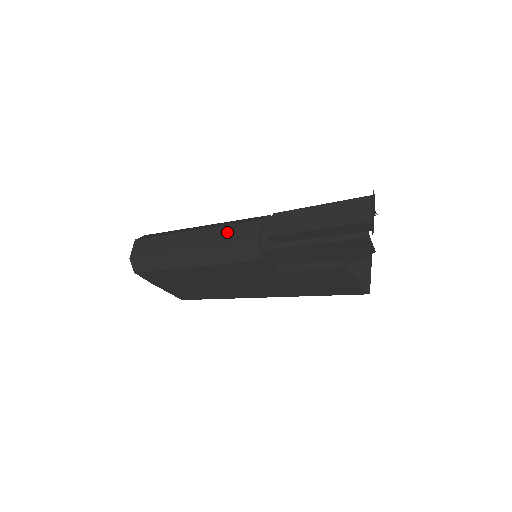
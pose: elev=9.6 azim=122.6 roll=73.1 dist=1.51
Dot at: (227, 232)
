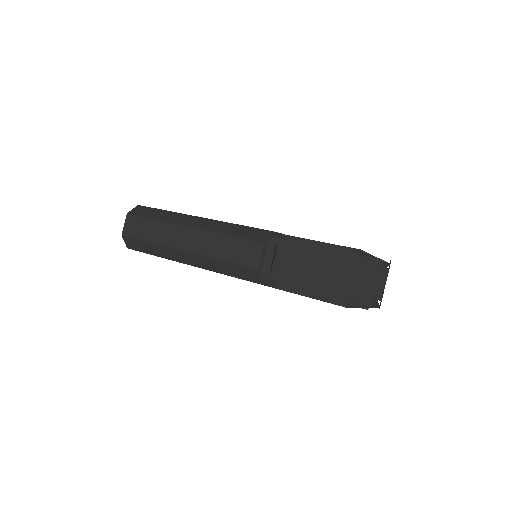
Dot at: (226, 244)
